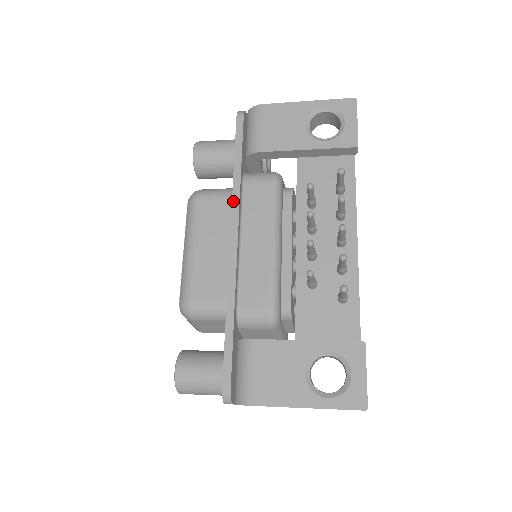
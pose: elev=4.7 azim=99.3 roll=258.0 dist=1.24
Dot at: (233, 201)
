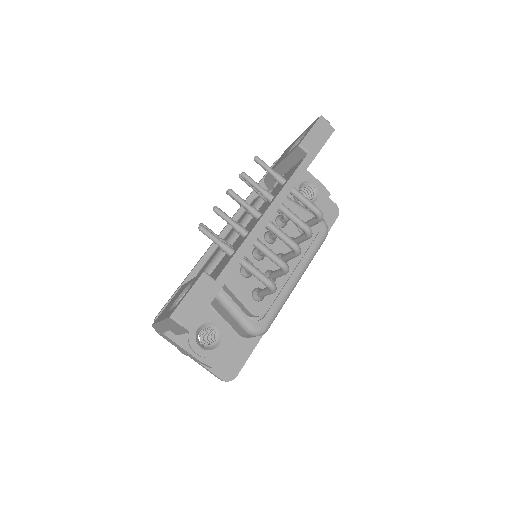
Dot at: (237, 211)
